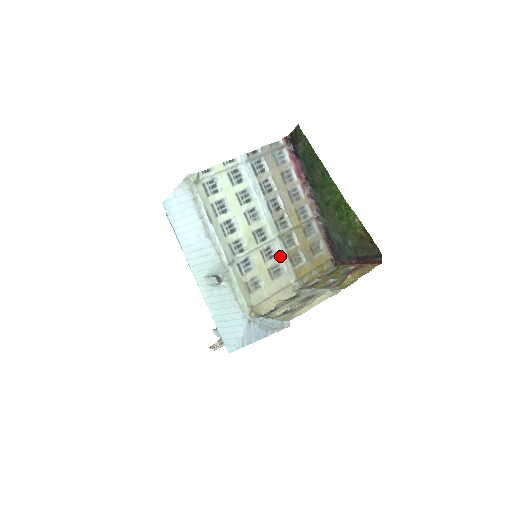
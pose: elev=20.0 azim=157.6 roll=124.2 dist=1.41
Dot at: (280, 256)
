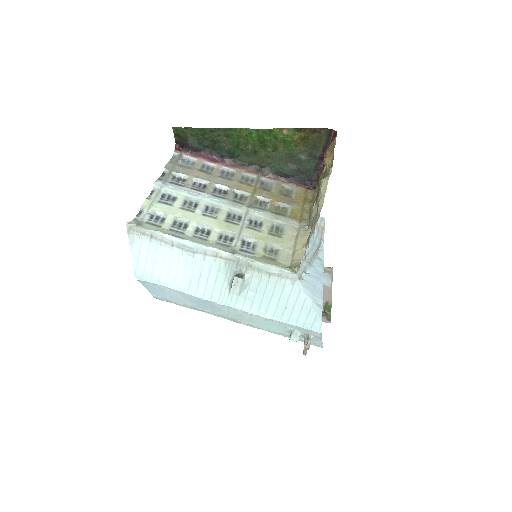
Dot at: (266, 218)
